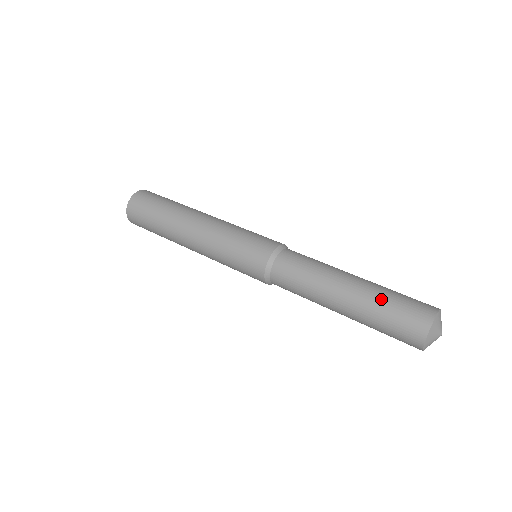
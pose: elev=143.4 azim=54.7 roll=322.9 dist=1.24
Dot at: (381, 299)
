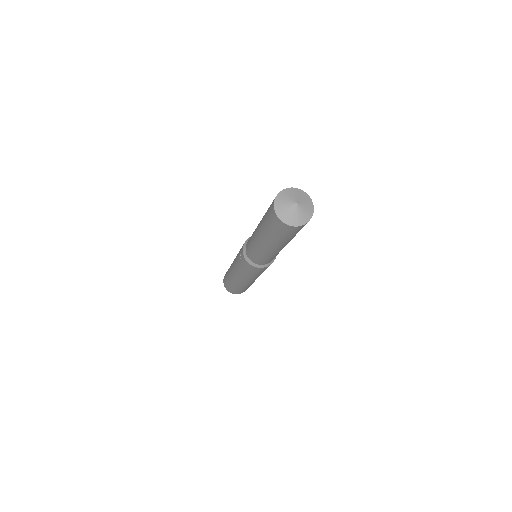
Dot at: occluded
